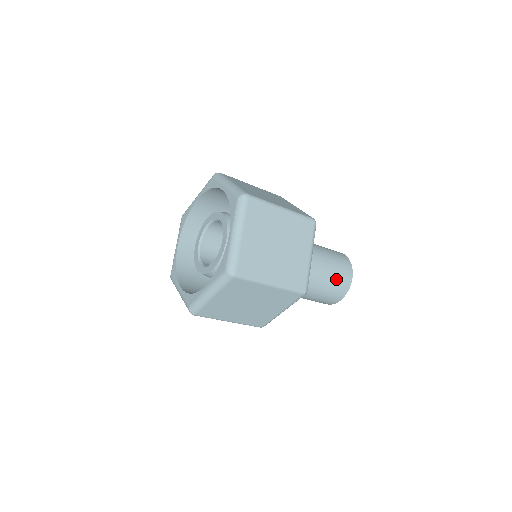
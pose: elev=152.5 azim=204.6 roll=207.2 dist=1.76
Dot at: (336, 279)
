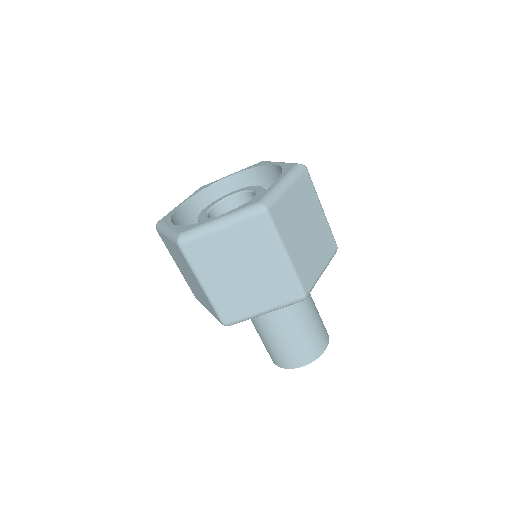
Dot at: (285, 350)
